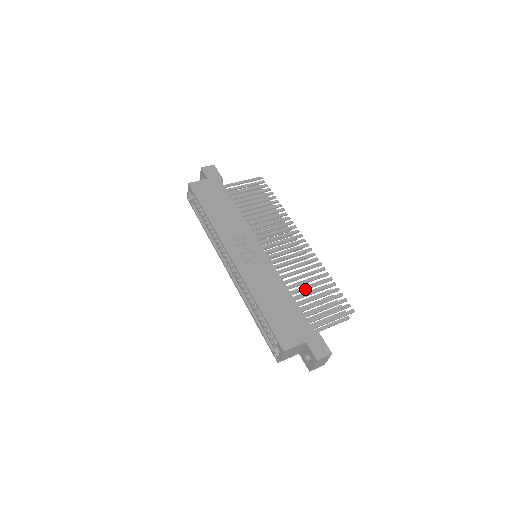
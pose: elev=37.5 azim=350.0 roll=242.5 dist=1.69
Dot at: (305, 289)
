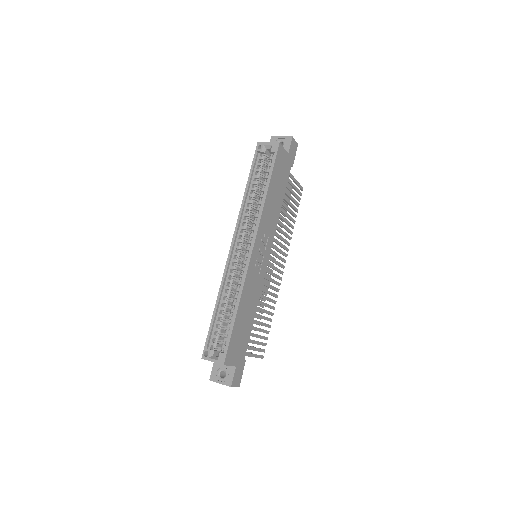
Dot at: (259, 317)
